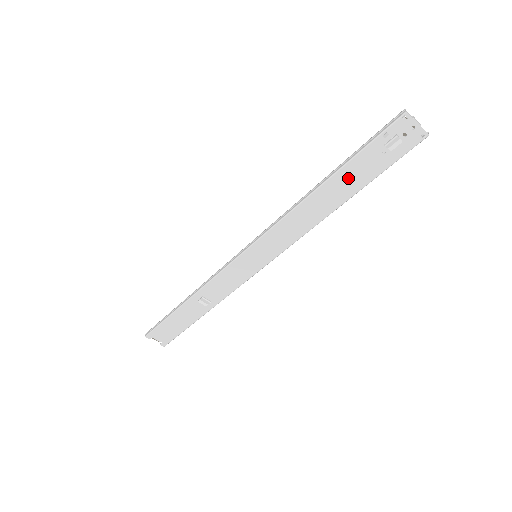
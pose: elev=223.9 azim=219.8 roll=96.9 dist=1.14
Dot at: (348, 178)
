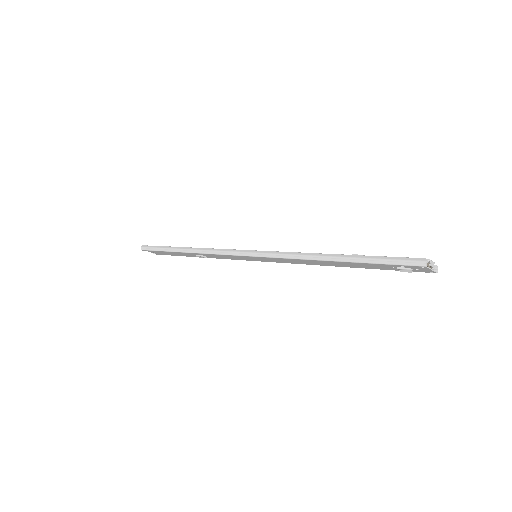
Dot at: (356, 265)
